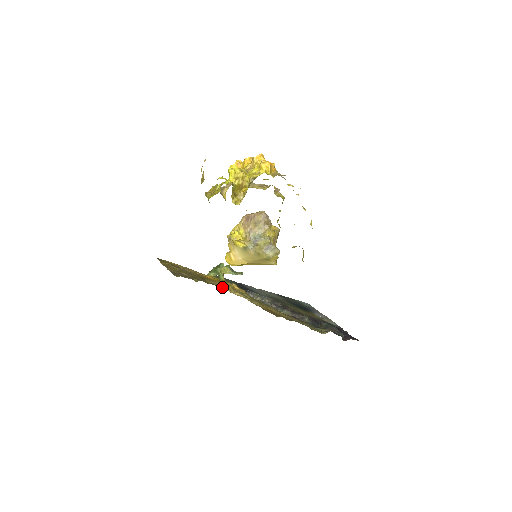
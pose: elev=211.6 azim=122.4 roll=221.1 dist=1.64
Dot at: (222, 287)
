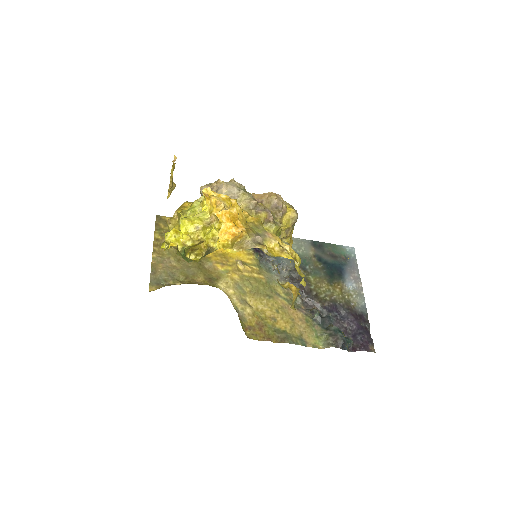
Dot at: (219, 274)
